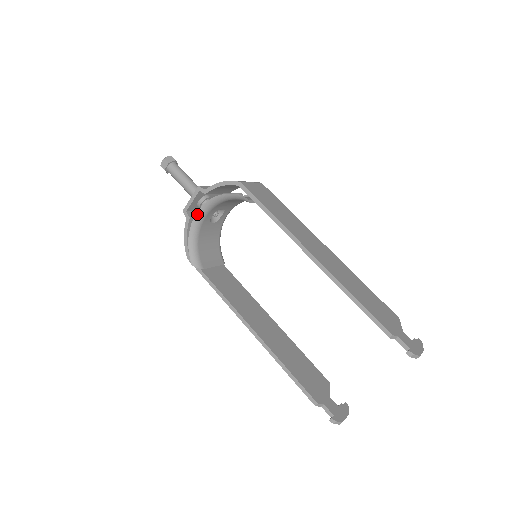
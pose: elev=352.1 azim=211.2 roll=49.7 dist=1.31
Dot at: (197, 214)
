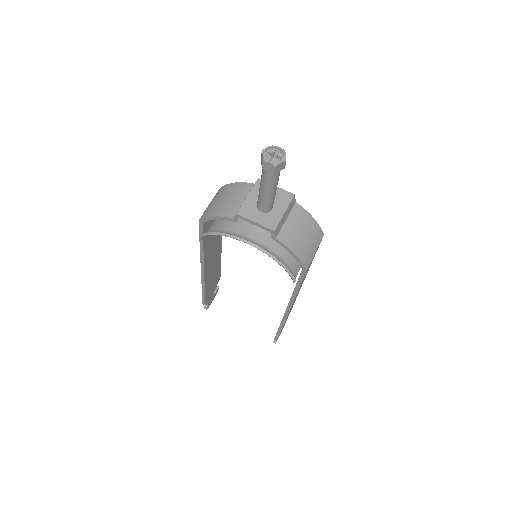
Dot at: (247, 243)
